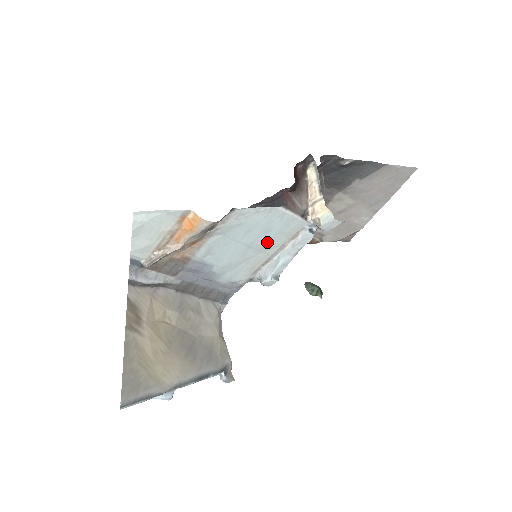
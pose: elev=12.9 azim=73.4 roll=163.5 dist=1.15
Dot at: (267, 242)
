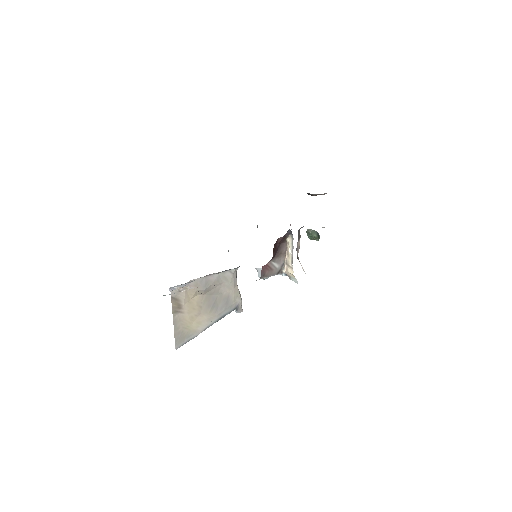
Dot at: occluded
